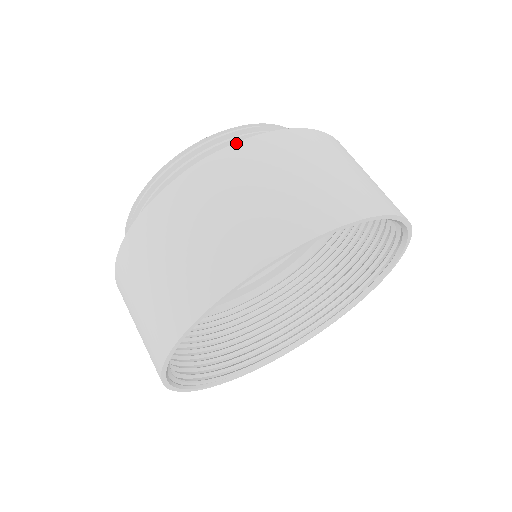
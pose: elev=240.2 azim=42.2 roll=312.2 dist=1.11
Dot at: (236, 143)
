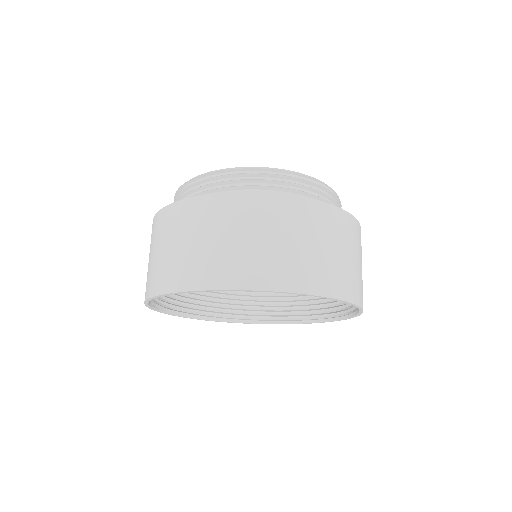
Dot at: (322, 201)
